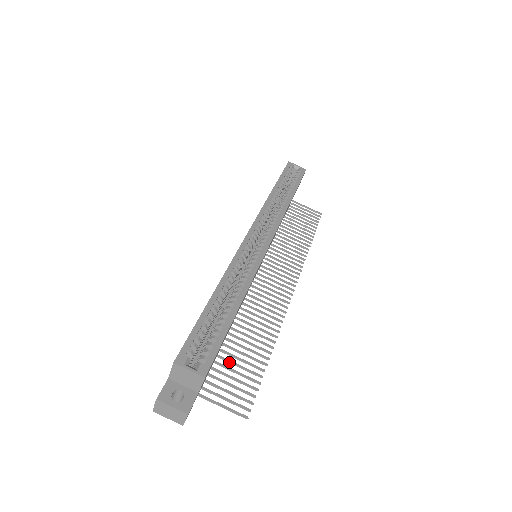
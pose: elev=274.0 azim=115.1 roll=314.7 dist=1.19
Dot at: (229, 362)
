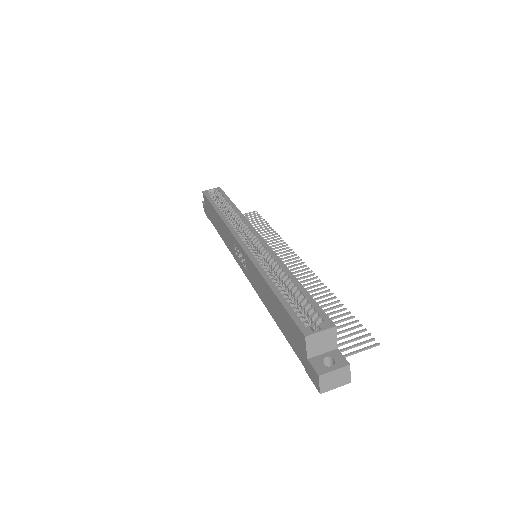
Dot at: occluded
